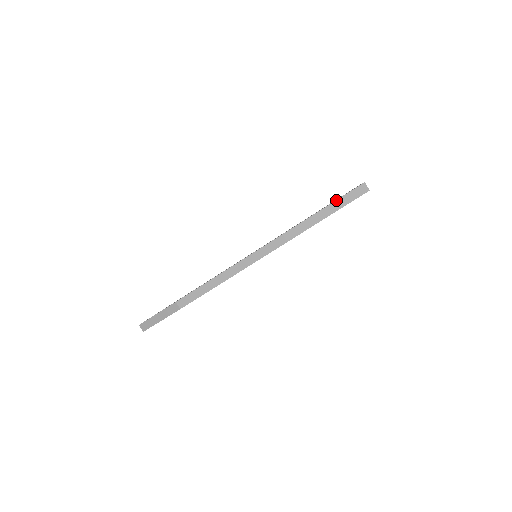
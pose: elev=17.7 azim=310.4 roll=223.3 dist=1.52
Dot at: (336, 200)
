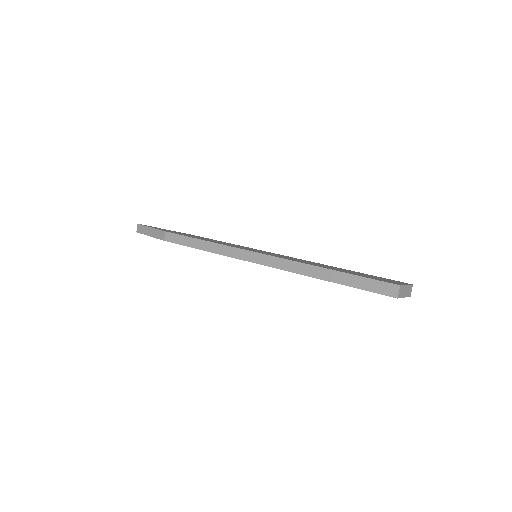
Dot at: (357, 275)
